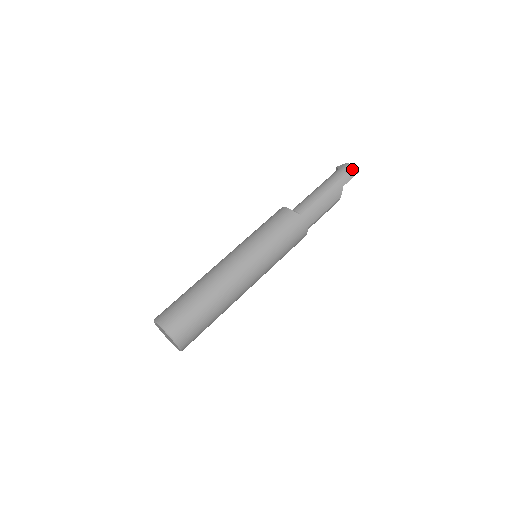
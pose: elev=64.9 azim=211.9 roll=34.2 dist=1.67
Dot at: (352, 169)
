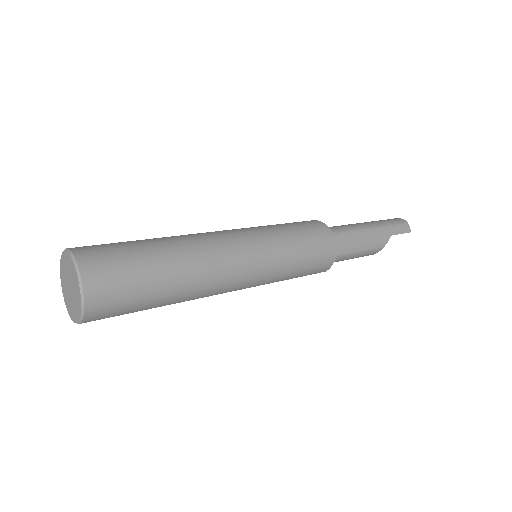
Dot at: (405, 224)
